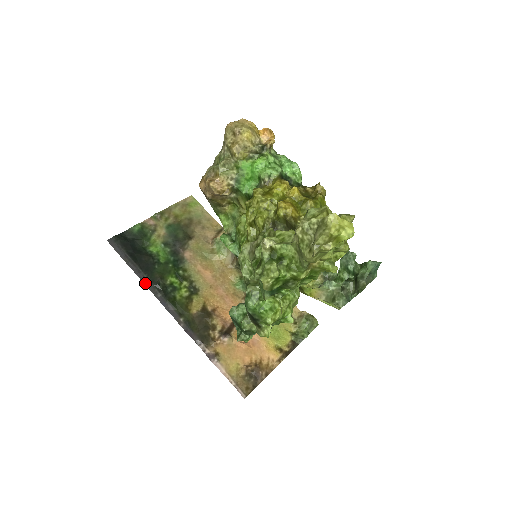
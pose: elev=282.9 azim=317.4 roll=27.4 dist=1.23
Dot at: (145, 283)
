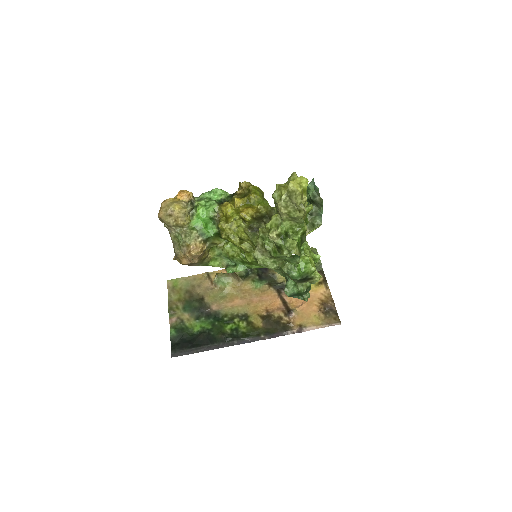
Dot at: (221, 347)
